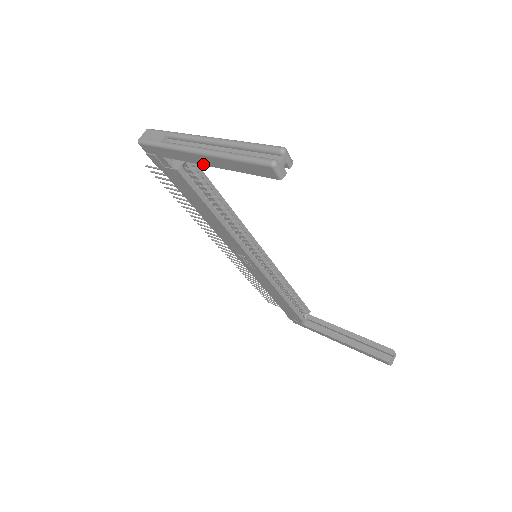
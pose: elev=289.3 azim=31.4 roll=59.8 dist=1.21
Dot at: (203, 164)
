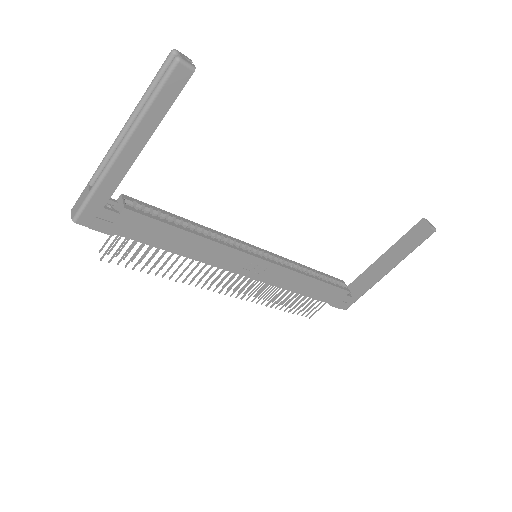
Dot at: (135, 157)
